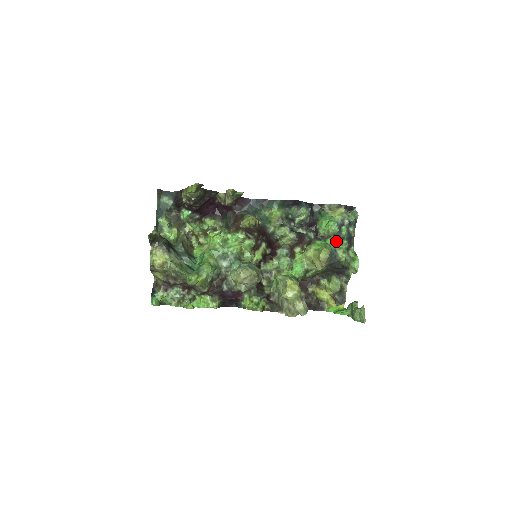
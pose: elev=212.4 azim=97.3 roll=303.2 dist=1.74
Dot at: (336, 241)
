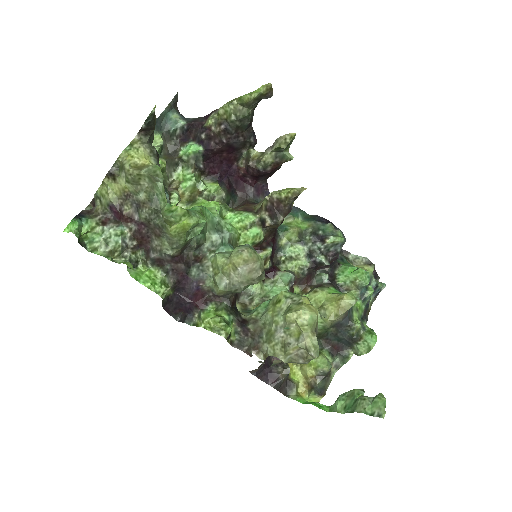
Dot at: occluded
